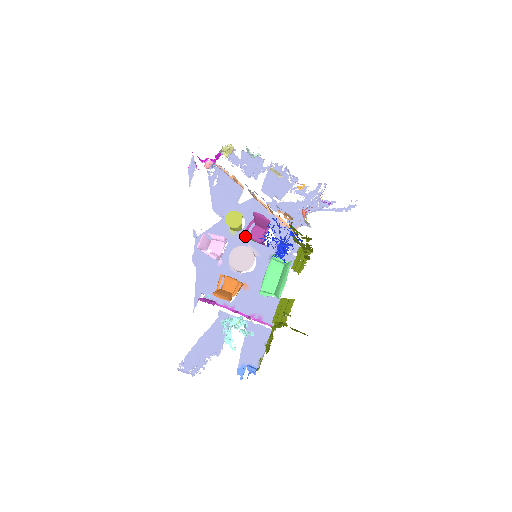
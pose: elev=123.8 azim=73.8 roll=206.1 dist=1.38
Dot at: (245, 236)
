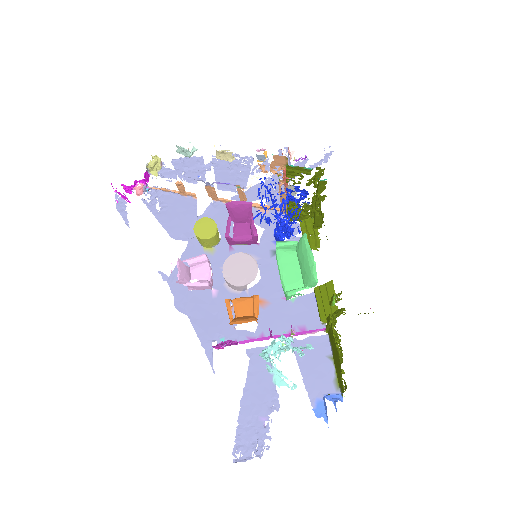
Dot at: (228, 246)
